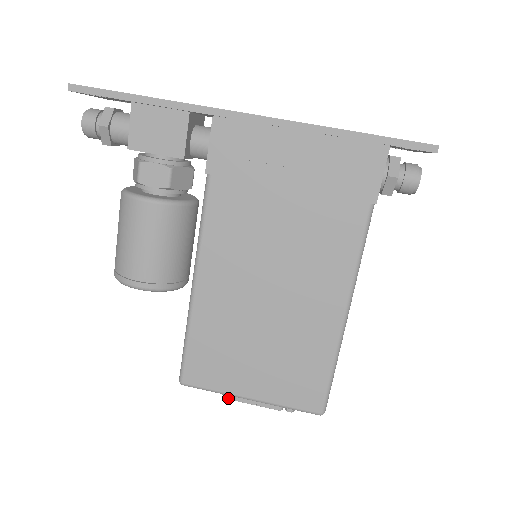
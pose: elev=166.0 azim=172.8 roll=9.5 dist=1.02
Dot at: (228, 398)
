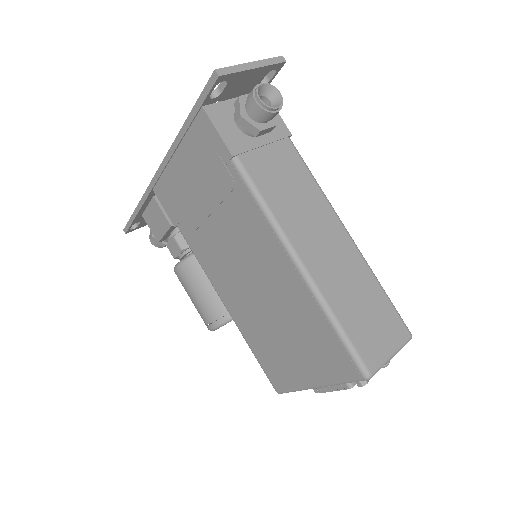
Dot at: occluded
